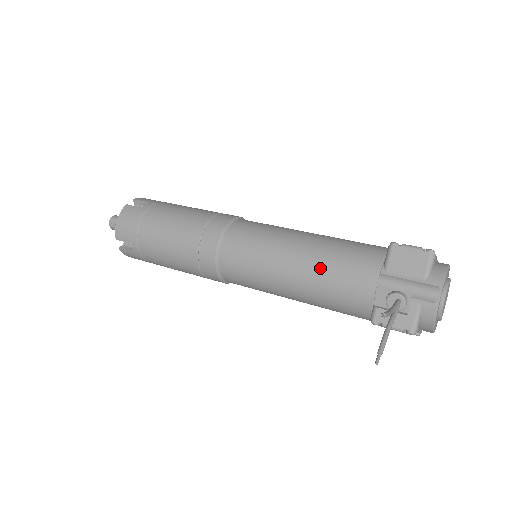
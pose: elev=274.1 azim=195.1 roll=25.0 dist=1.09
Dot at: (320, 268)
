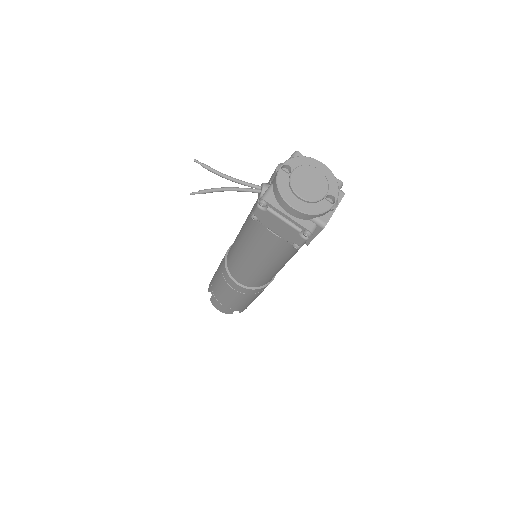
Dot at: occluded
